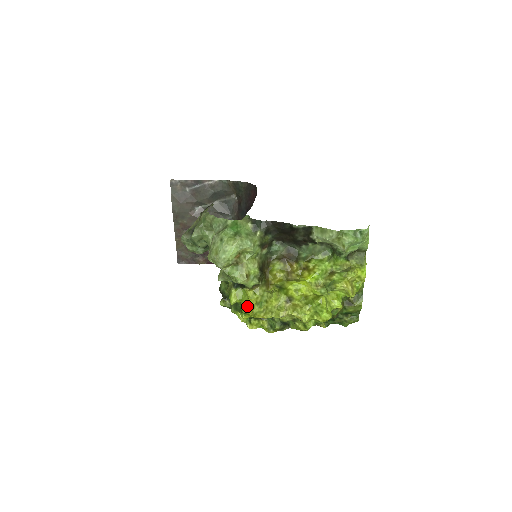
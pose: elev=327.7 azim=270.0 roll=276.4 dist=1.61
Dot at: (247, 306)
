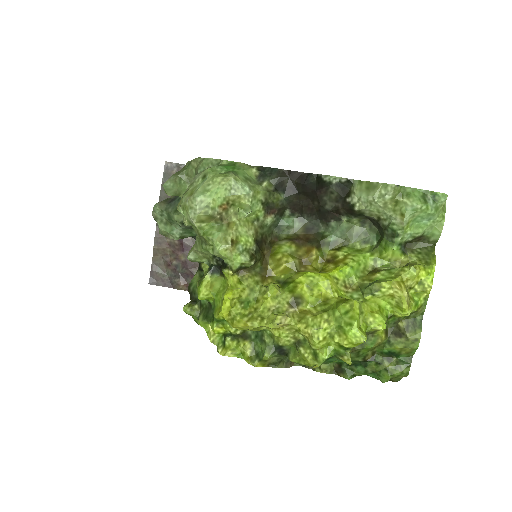
Dot at: (223, 299)
